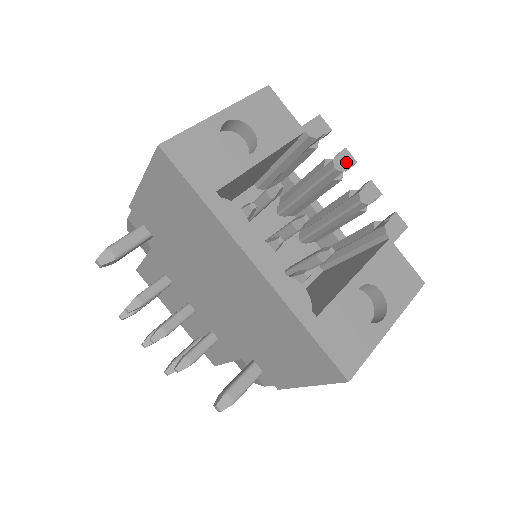
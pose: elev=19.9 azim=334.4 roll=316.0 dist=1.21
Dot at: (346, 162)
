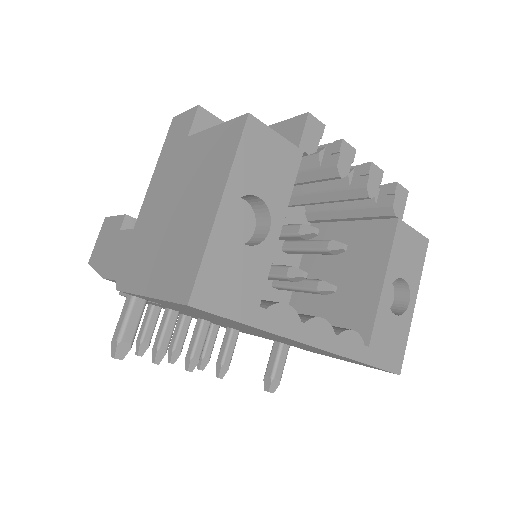
Dot at: (348, 159)
